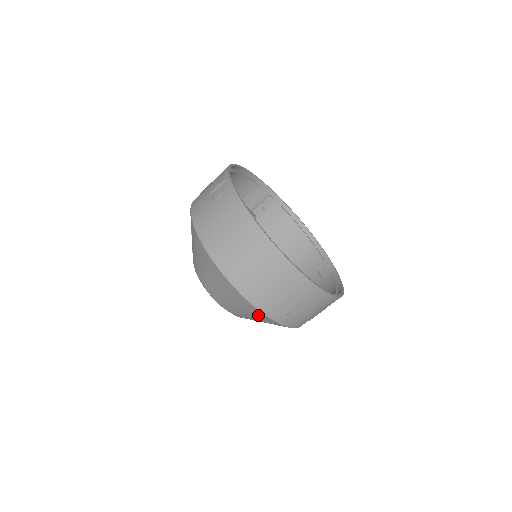
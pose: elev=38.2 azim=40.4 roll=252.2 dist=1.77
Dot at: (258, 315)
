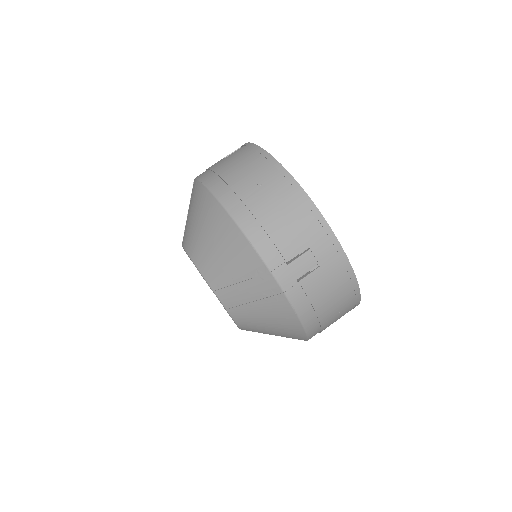
Dot at: (259, 279)
